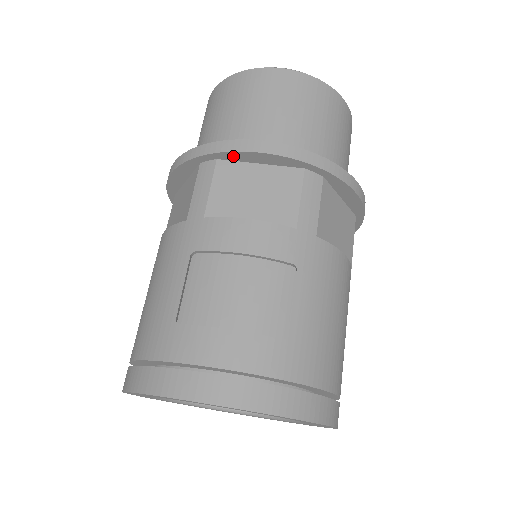
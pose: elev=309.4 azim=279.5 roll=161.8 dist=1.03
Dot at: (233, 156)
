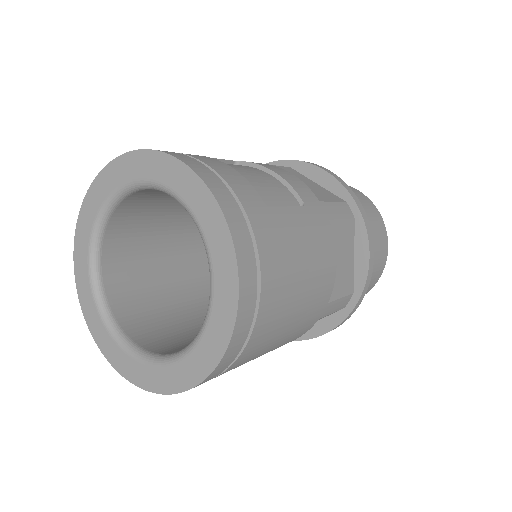
Dot at: (304, 168)
